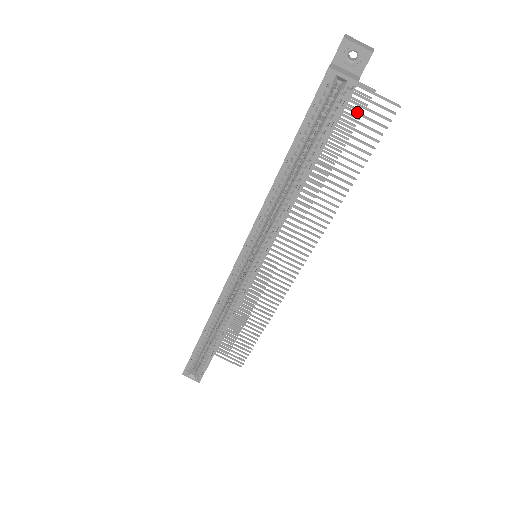
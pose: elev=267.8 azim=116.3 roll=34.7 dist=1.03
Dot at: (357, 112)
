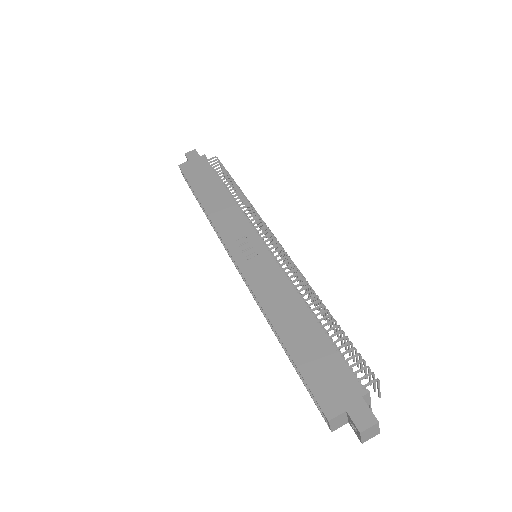
Dot at: occluded
